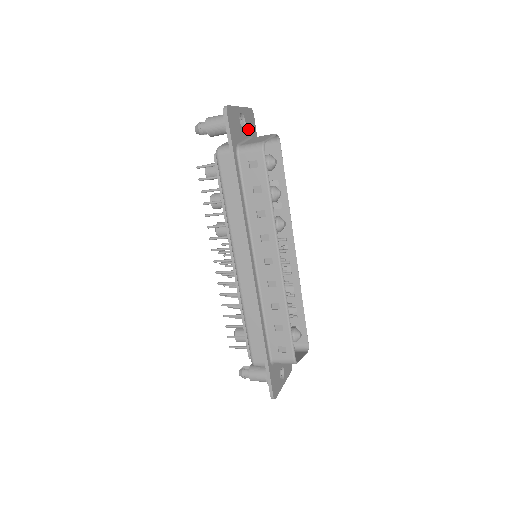
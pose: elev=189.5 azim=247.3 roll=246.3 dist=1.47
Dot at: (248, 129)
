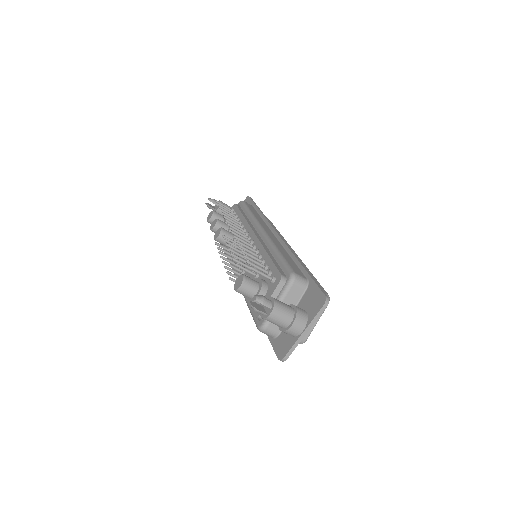
Dot at: occluded
